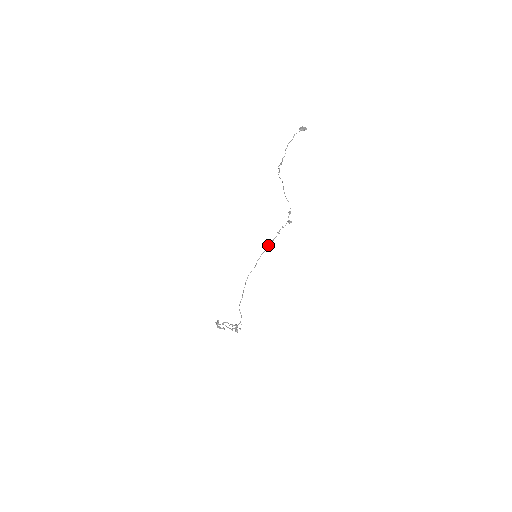
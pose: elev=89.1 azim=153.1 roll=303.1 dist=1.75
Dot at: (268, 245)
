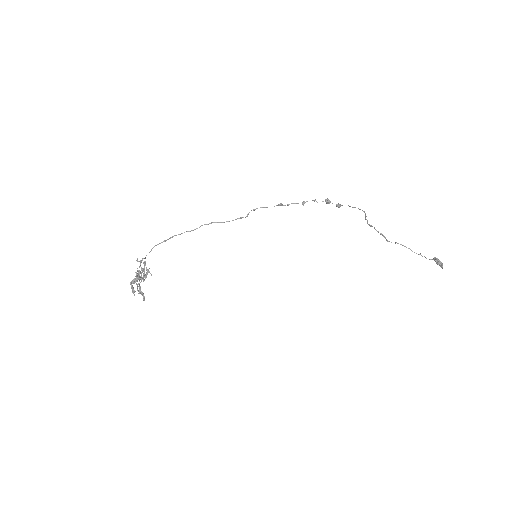
Dot at: (280, 204)
